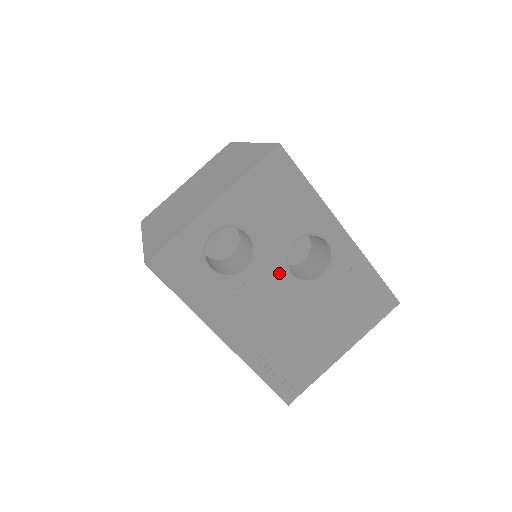
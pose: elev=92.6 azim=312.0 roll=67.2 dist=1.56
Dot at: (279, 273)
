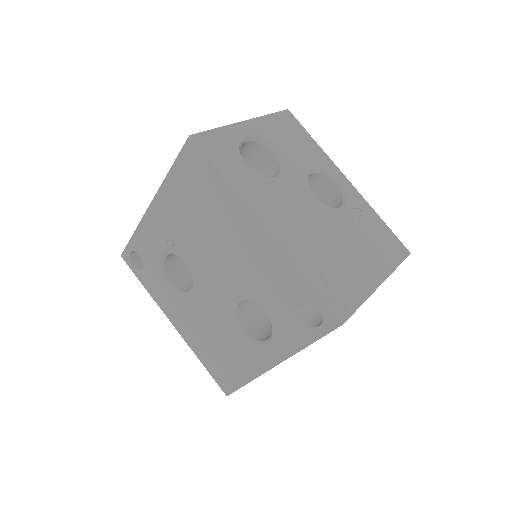
Dot at: (305, 189)
